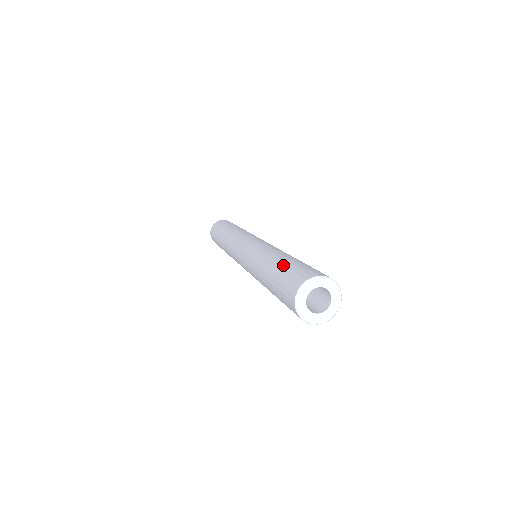
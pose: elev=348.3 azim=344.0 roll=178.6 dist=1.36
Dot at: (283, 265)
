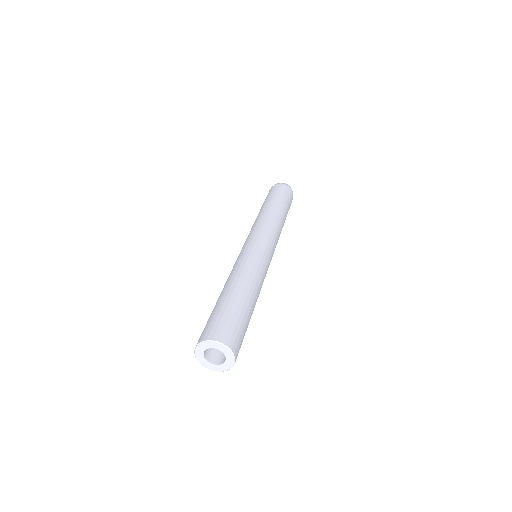
Dot at: (227, 304)
